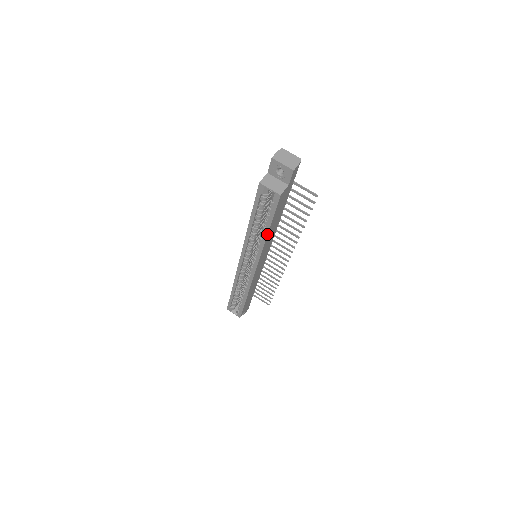
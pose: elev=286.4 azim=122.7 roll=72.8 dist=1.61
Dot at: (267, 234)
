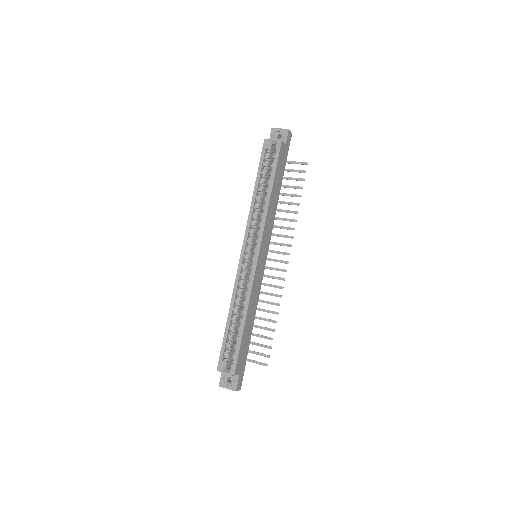
Dot at: (271, 191)
